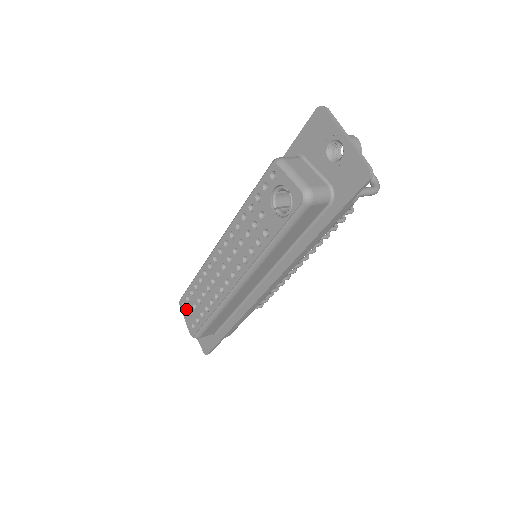
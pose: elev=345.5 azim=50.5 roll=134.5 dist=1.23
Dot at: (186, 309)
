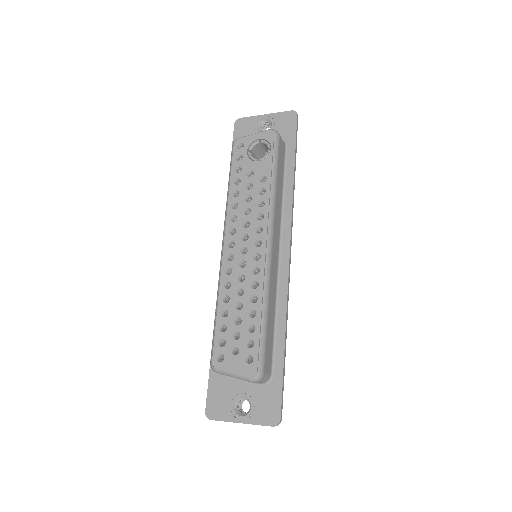
Dot at: (227, 357)
